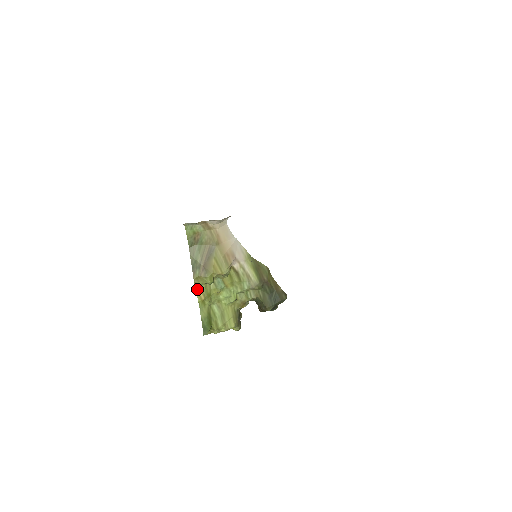
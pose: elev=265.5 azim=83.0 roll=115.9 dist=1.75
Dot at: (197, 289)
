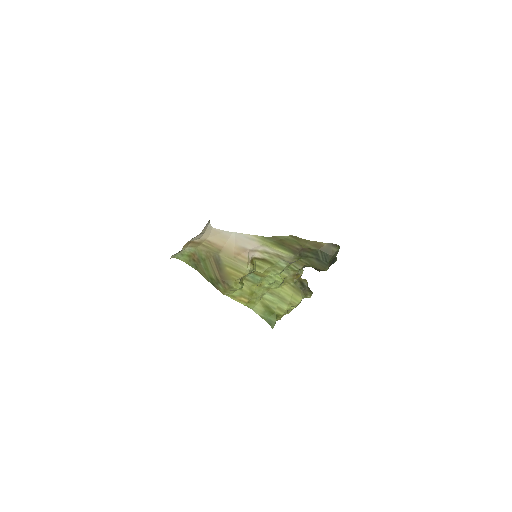
Dot at: (234, 298)
